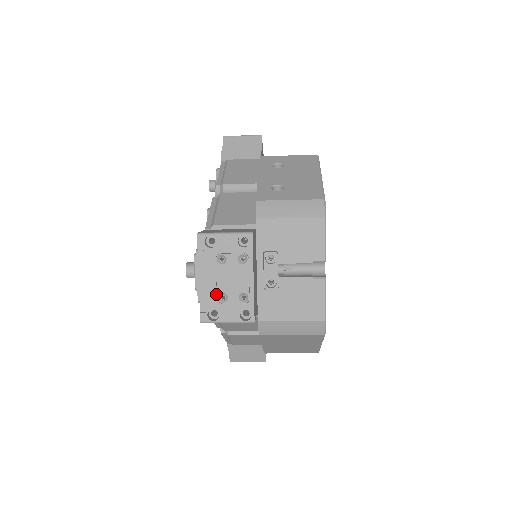
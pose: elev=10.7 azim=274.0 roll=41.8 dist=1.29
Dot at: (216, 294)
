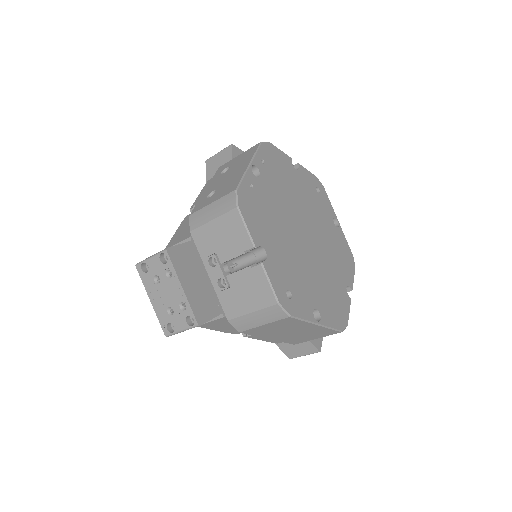
Dot at: (165, 310)
